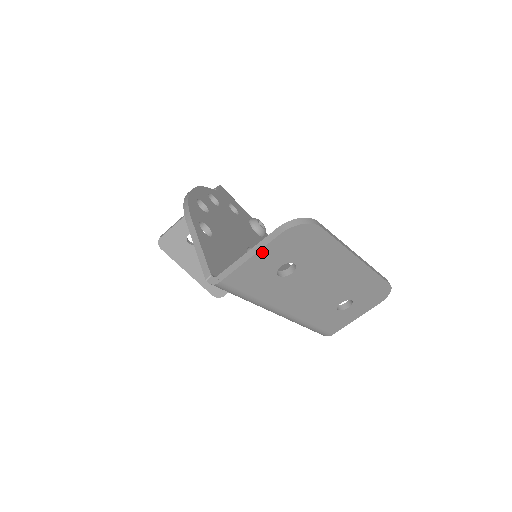
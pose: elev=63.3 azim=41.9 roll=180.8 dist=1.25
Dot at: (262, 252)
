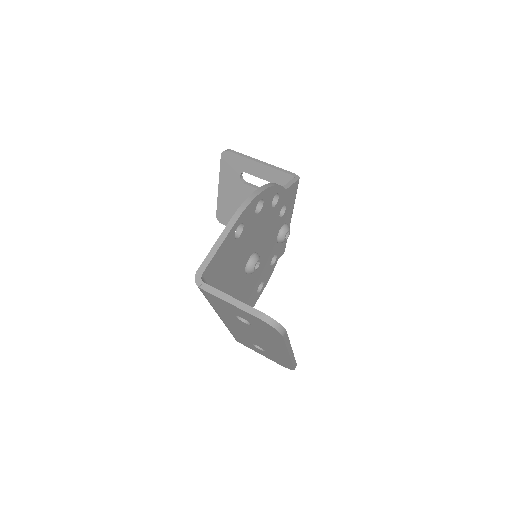
Dot at: (238, 308)
